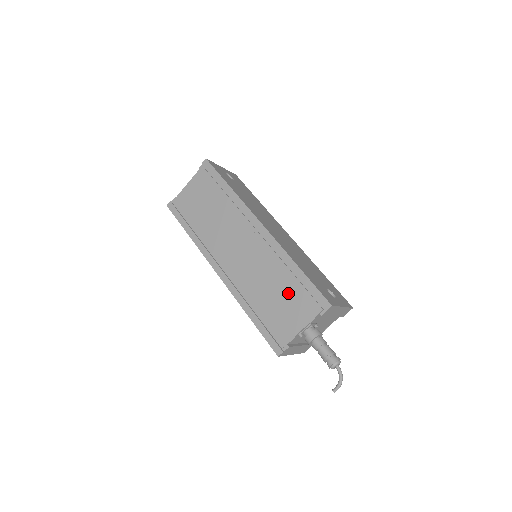
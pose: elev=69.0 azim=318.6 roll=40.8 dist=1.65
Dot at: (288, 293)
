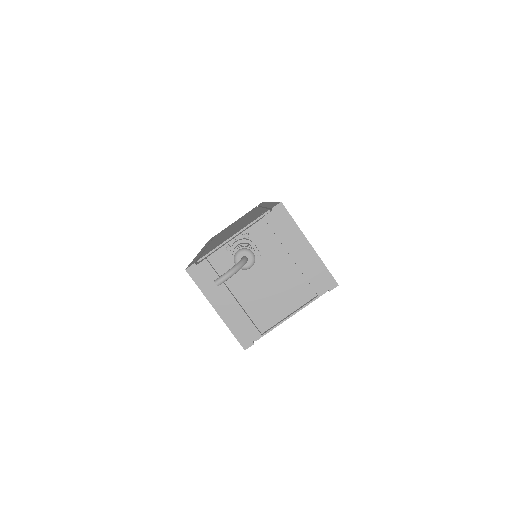
Dot at: occluded
